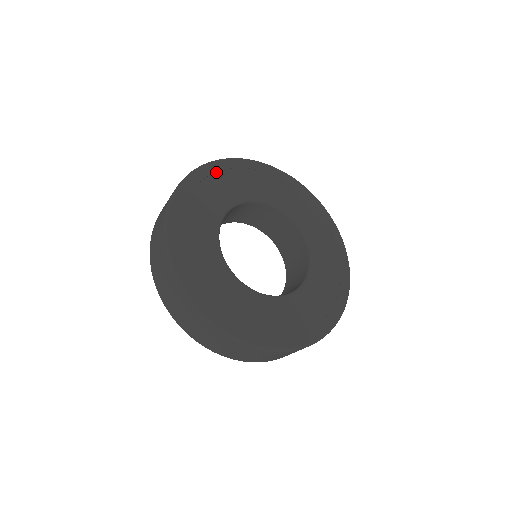
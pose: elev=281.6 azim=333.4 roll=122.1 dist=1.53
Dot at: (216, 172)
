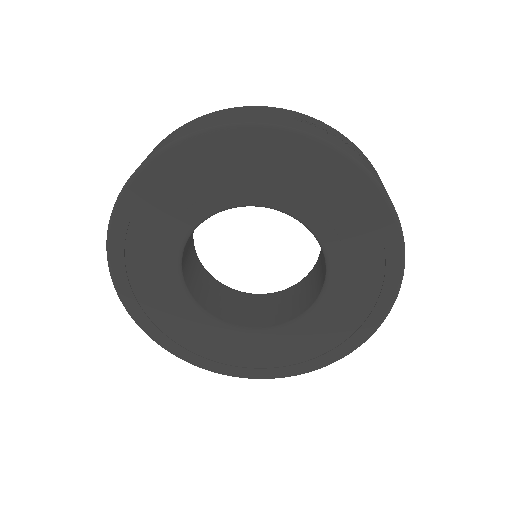
Dot at: (209, 151)
